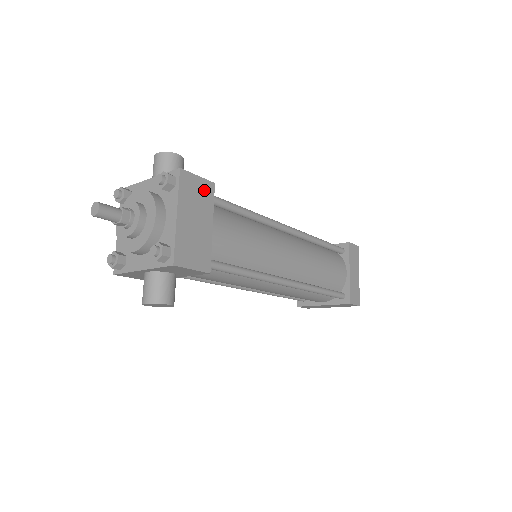
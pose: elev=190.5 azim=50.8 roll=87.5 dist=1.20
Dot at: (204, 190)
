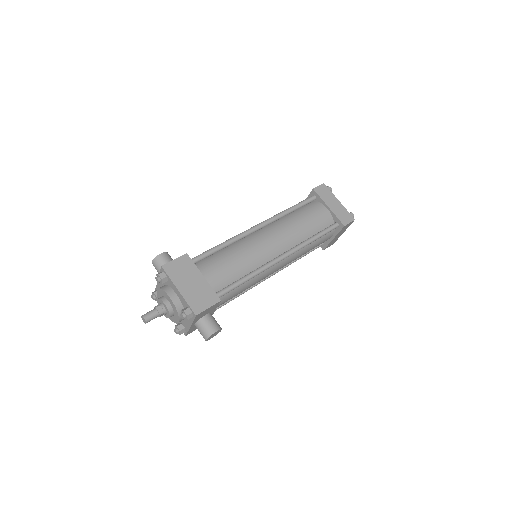
Dot at: (183, 263)
